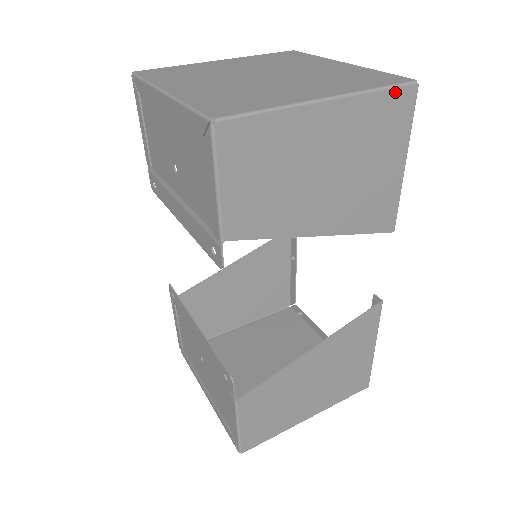
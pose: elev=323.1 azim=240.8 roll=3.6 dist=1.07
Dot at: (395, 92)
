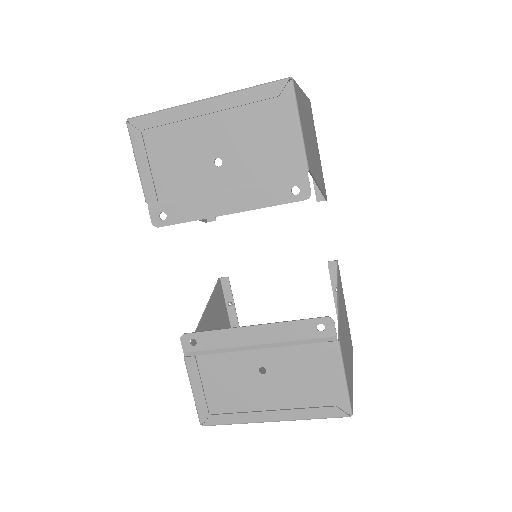
Dot at: (309, 101)
